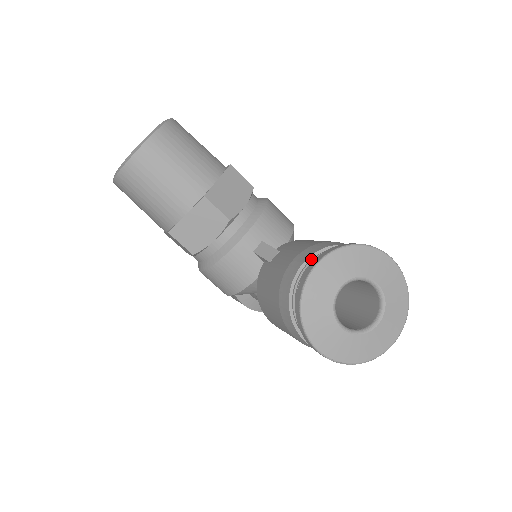
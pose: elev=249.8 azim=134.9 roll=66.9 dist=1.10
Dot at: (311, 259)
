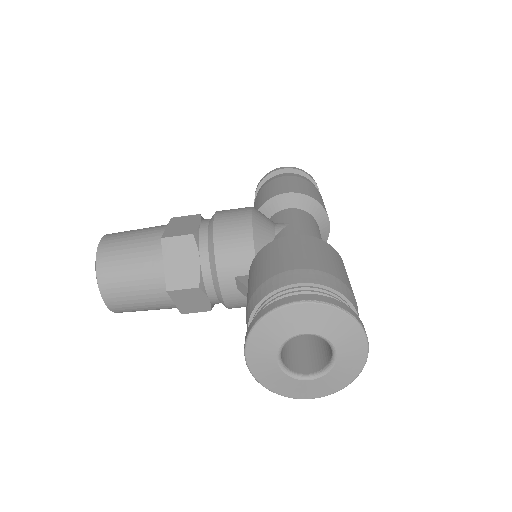
Dot at: occluded
